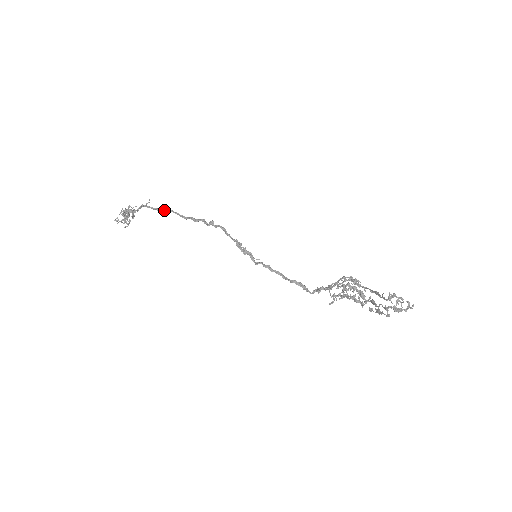
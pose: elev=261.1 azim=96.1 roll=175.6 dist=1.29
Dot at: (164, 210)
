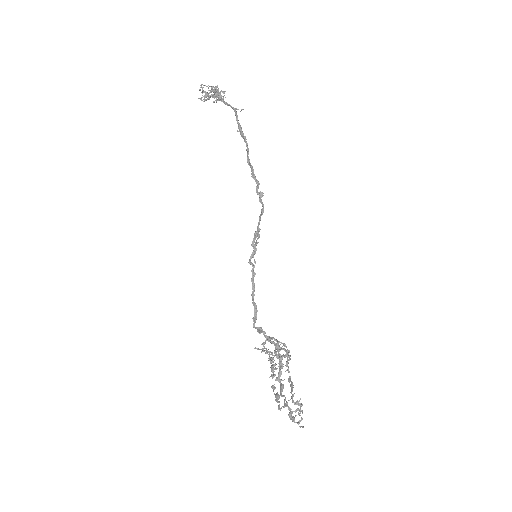
Dot at: (243, 135)
